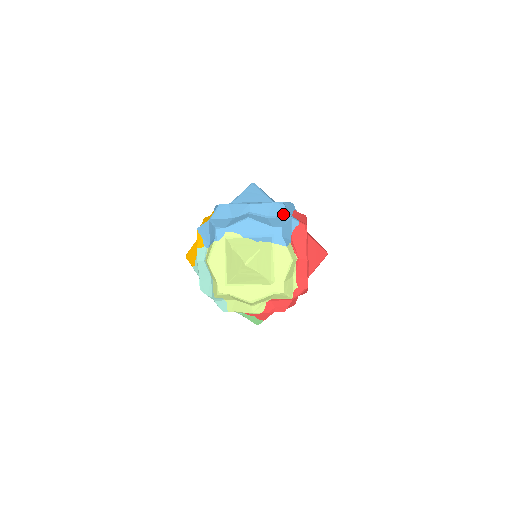
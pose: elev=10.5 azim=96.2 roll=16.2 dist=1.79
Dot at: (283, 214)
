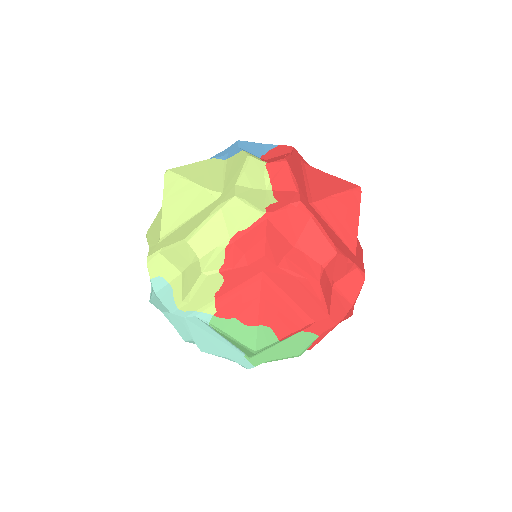
Dot at: occluded
